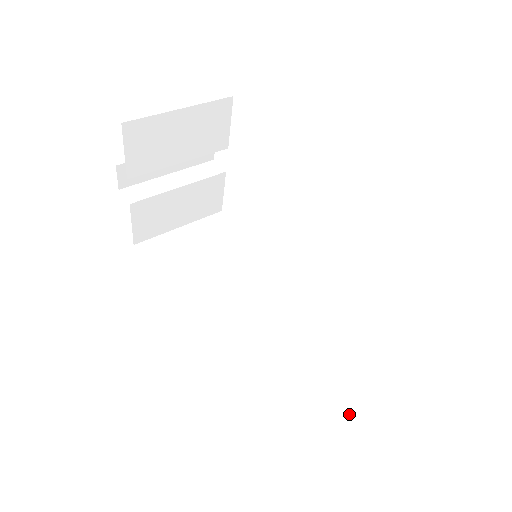
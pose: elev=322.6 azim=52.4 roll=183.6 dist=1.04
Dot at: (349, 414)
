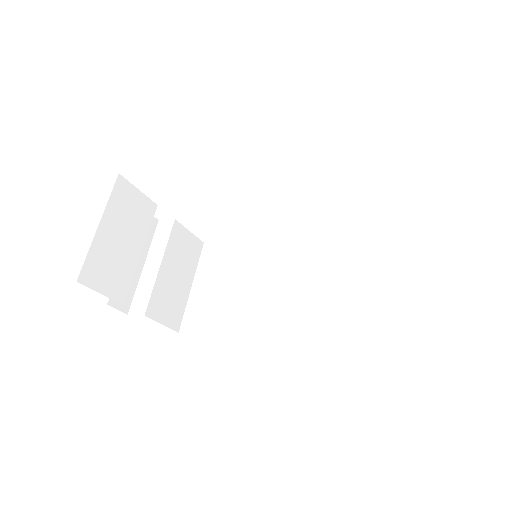
Dot at: (433, 280)
